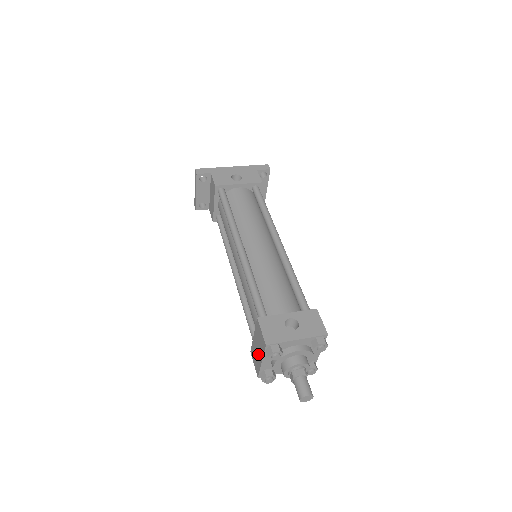
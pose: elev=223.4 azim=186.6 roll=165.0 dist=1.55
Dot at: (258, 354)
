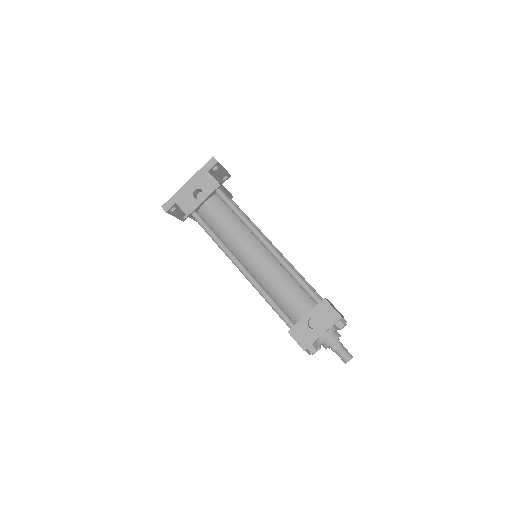
Dot at: occluded
